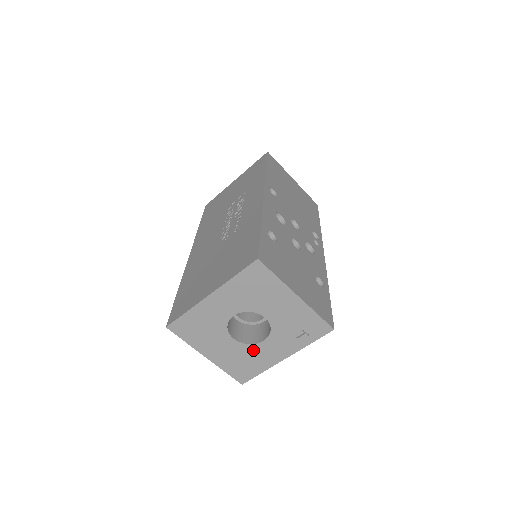
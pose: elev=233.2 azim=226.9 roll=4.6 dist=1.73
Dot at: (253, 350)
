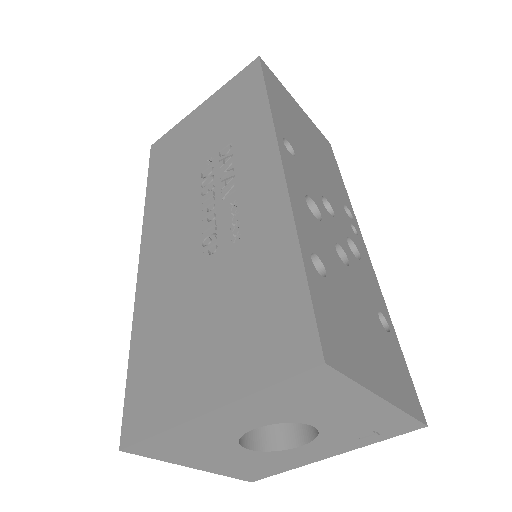
Dot at: (279, 455)
